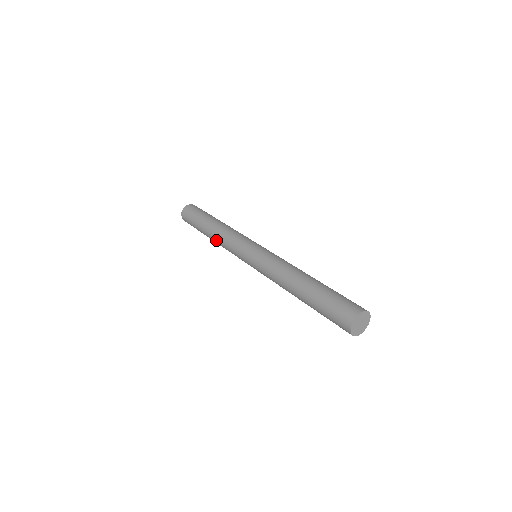
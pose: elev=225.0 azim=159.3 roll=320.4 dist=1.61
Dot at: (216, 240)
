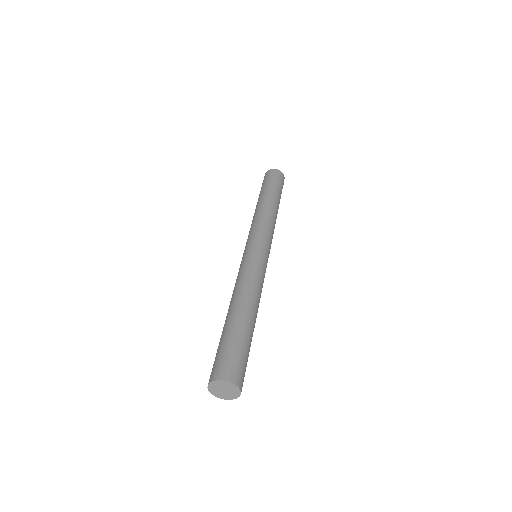
Dot at: occluded
